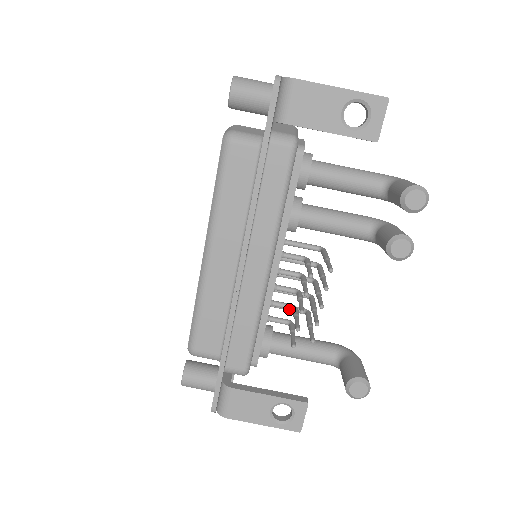
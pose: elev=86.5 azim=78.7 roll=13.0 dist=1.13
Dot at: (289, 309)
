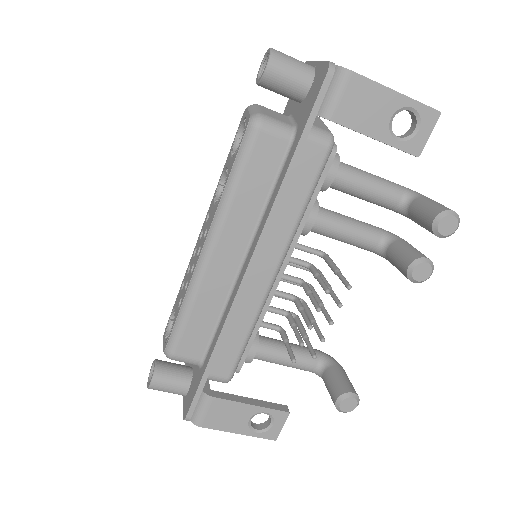
Dot at: occluded
